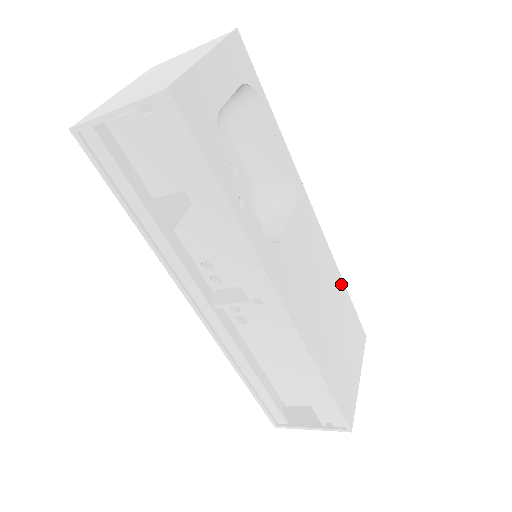
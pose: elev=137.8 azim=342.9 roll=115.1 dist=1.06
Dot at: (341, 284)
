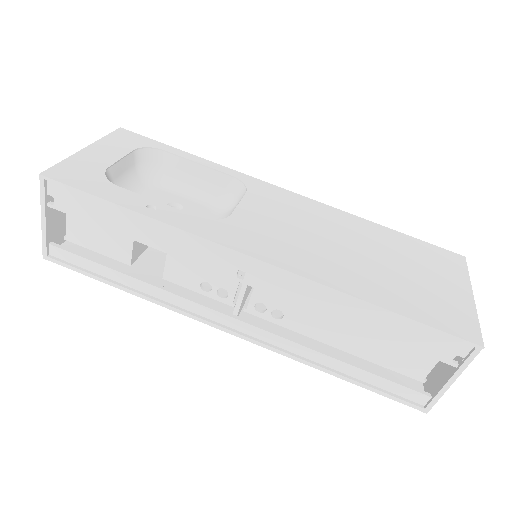
Dot at: (371, 226)
